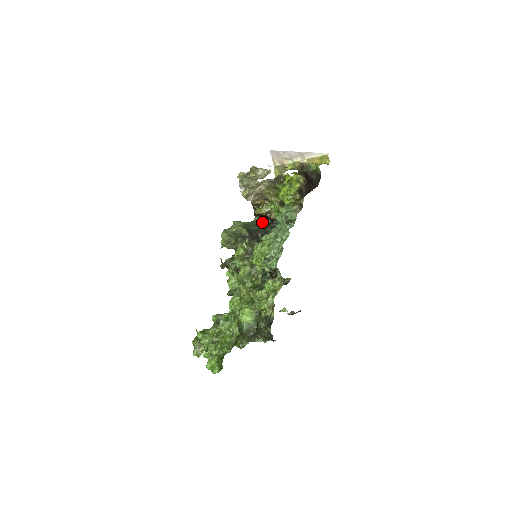
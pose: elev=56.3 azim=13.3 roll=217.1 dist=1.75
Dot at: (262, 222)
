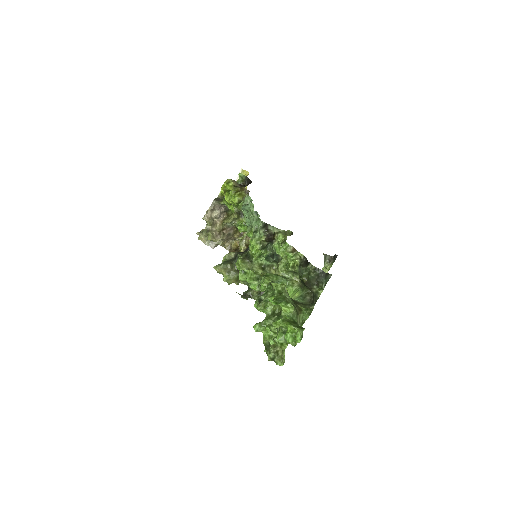
Dot at: occluded
